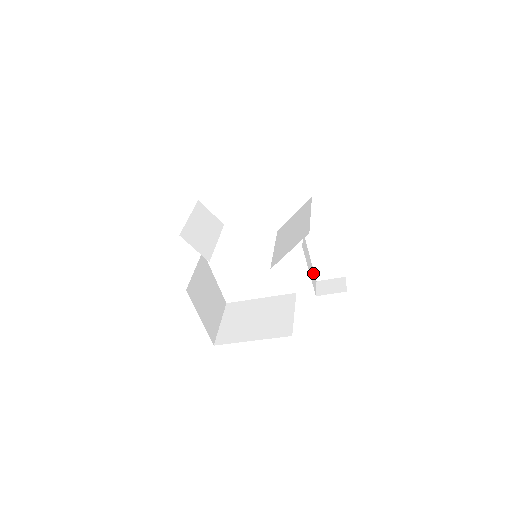
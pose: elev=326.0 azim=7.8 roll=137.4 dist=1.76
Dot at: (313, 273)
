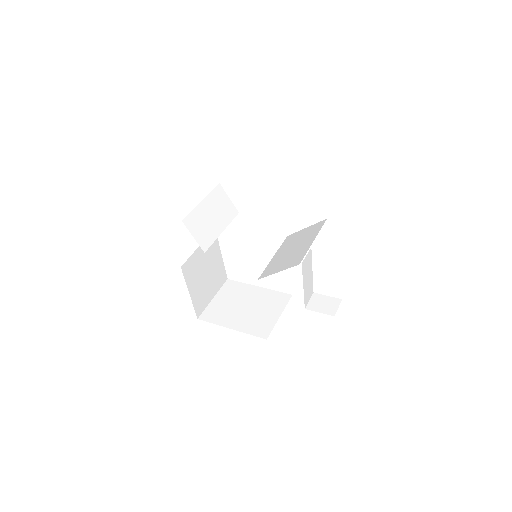
Dot at: (311, 285)
